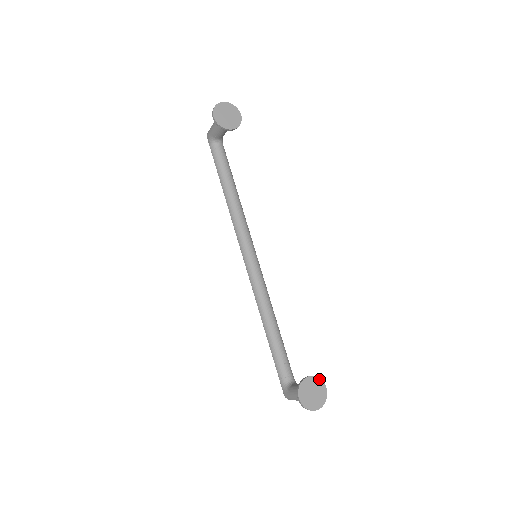
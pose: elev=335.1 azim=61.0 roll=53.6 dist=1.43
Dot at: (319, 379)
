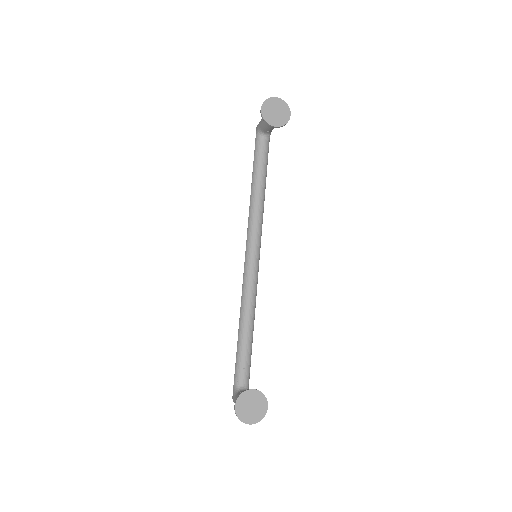
Dot at: (264, 396)
